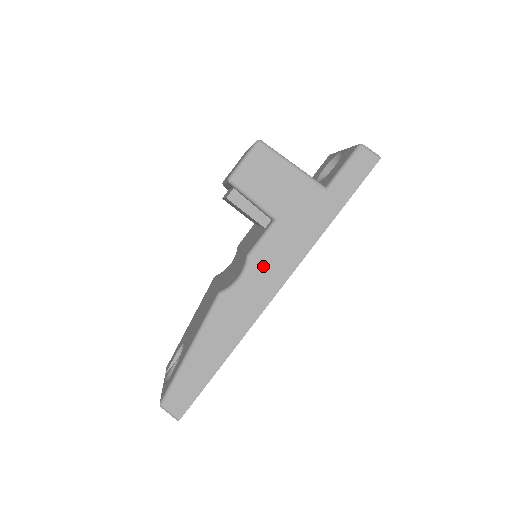
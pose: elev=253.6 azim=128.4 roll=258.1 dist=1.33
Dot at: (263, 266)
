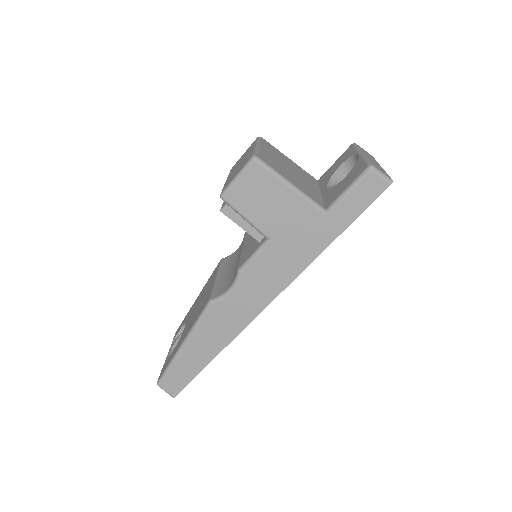
Dot at: (253, 282)
